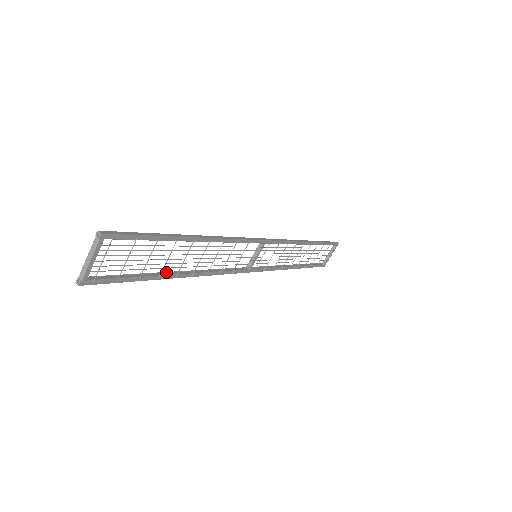
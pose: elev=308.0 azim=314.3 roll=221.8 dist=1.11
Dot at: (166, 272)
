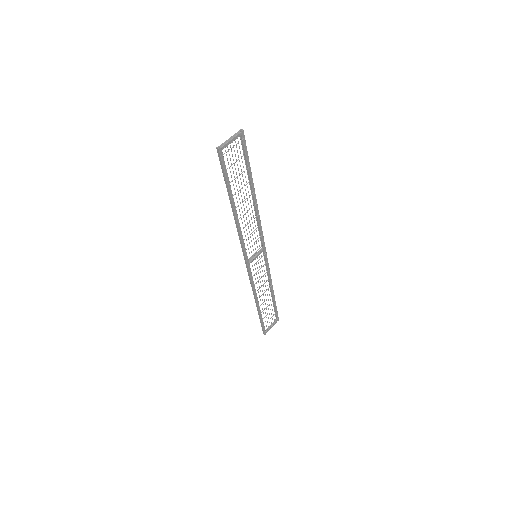
Dot at: (236, 197)
